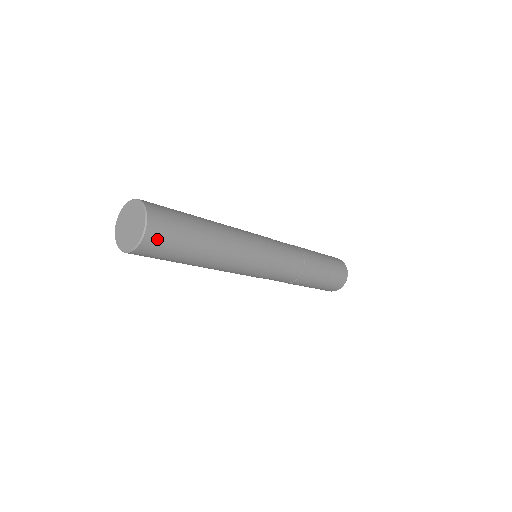
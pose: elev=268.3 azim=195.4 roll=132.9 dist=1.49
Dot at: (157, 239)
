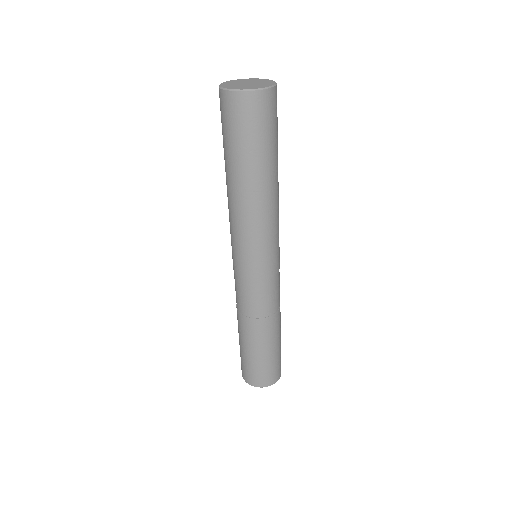
Dot at: (257, 108)
